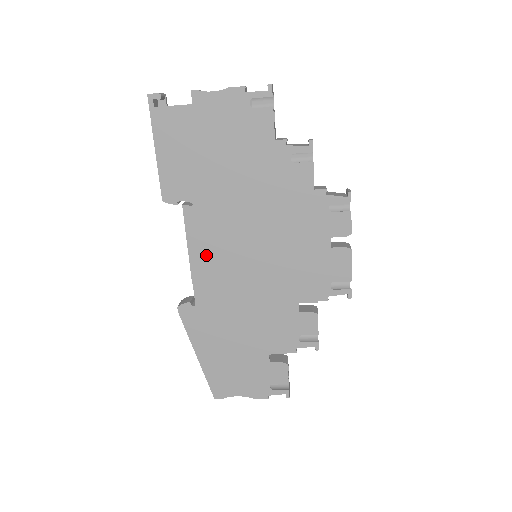
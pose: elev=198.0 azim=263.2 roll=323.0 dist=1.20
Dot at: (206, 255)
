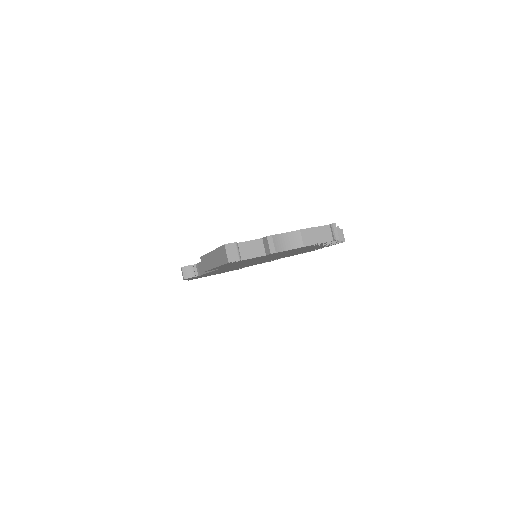
Dot at: occluded
